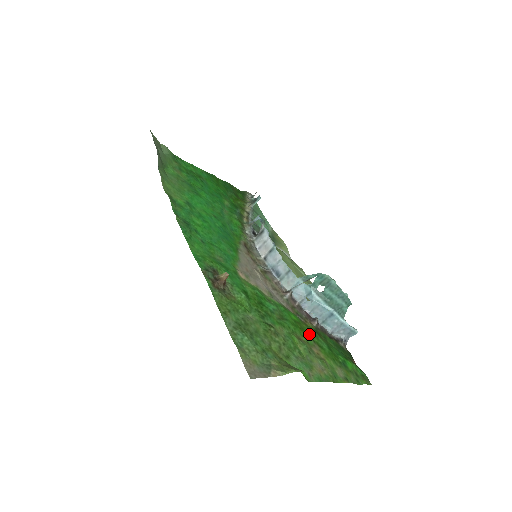
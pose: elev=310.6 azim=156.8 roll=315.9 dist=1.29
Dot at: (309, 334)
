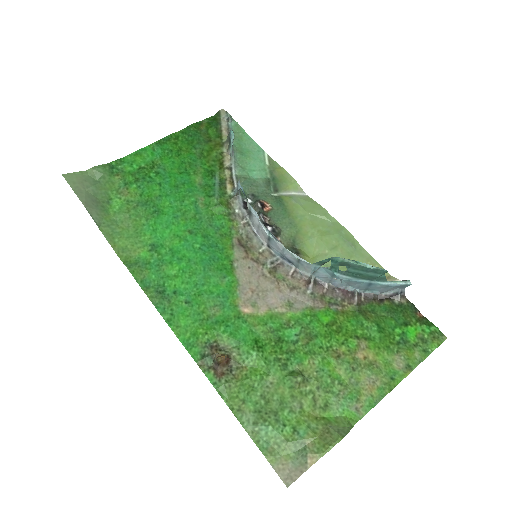
Dot at: (350, 330)
